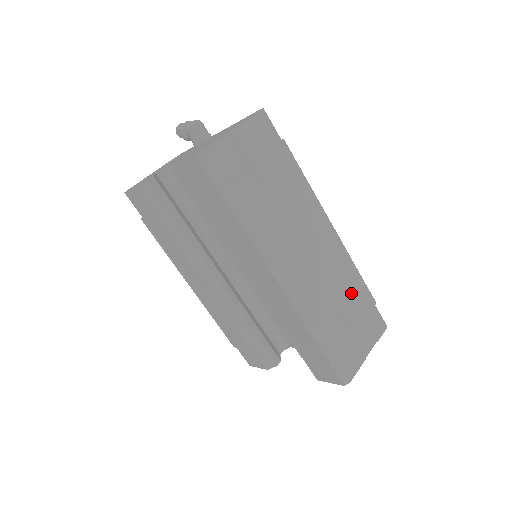
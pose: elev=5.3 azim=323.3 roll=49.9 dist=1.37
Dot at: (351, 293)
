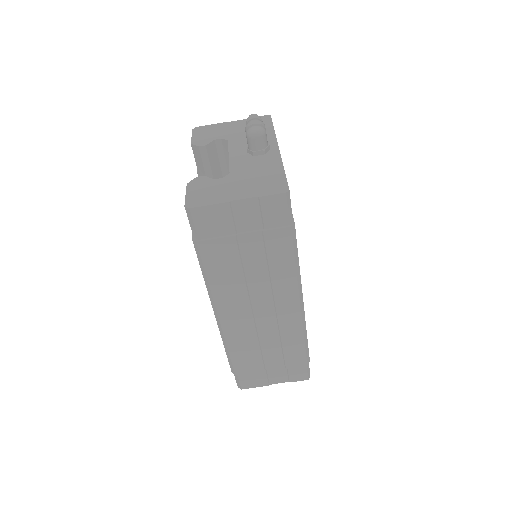
Dot at: (284, 349)
